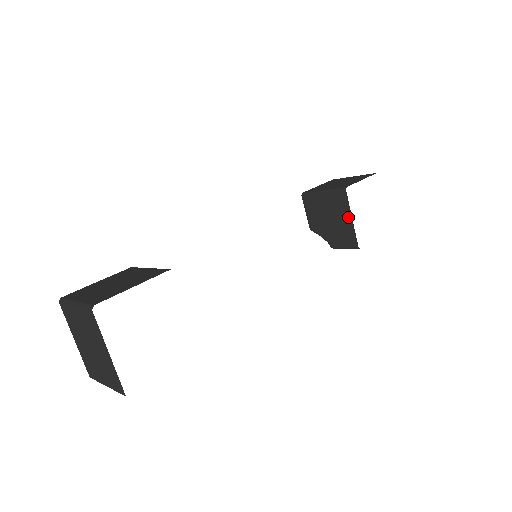
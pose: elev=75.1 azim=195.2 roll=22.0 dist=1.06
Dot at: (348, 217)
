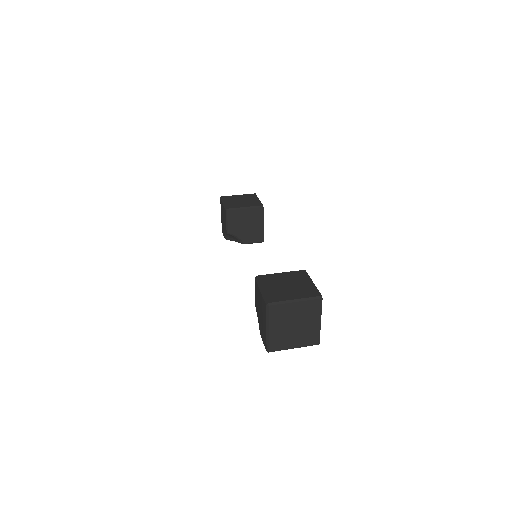
Dot at: (261, 223)
